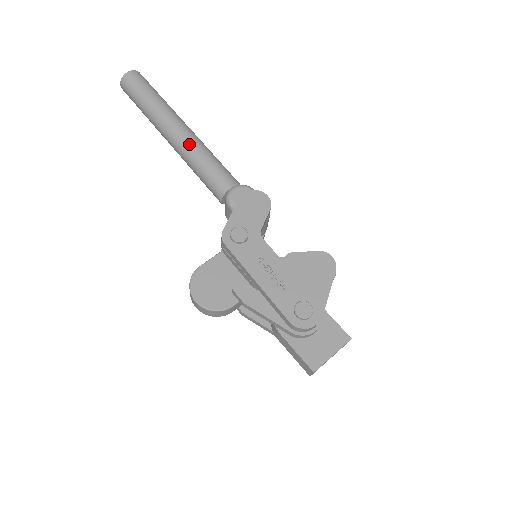
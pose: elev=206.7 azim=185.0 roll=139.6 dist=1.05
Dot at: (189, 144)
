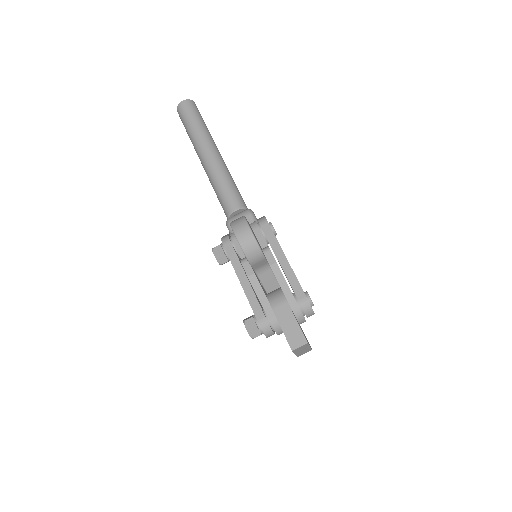
Dot at: occluded
